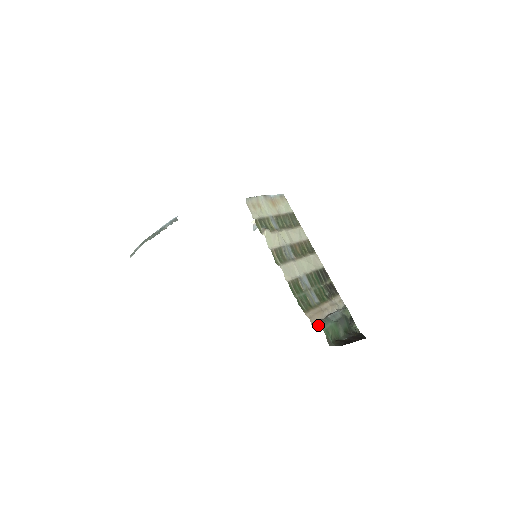
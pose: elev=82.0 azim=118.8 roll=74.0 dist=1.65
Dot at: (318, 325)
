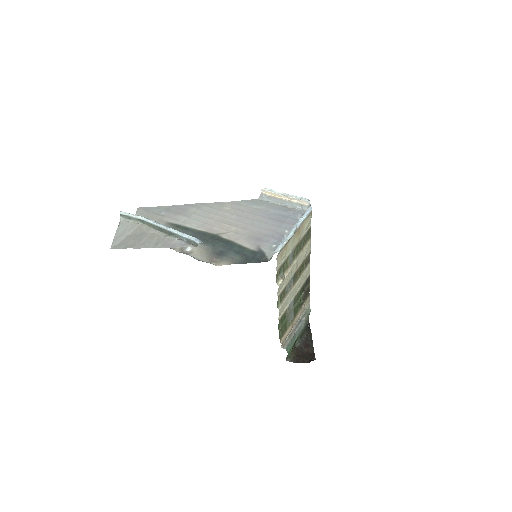
Dot at: (286, 349)
